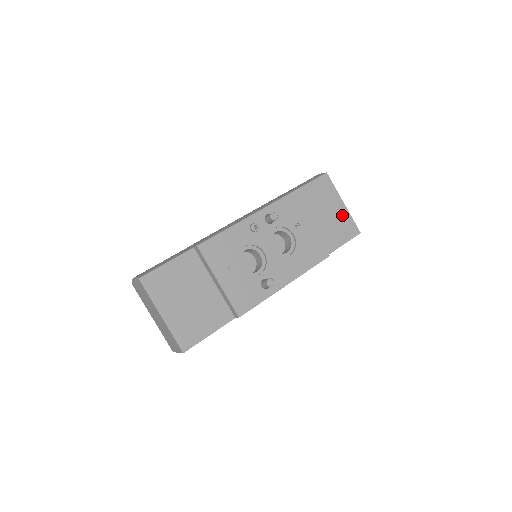
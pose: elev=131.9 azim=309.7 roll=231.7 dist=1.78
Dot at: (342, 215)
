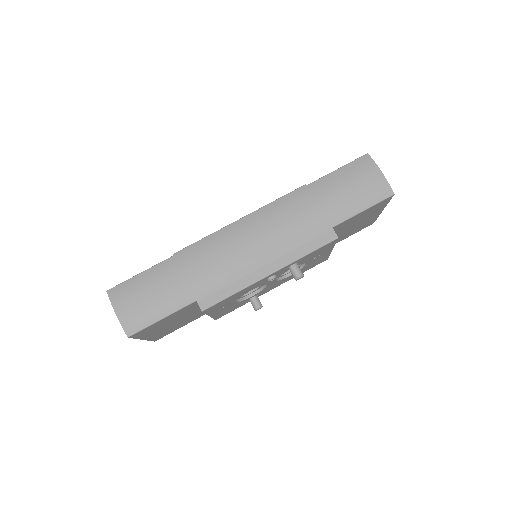
Dot at: (371, 219)
